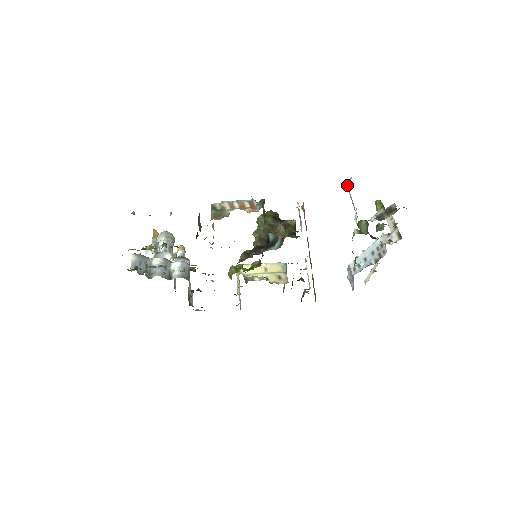
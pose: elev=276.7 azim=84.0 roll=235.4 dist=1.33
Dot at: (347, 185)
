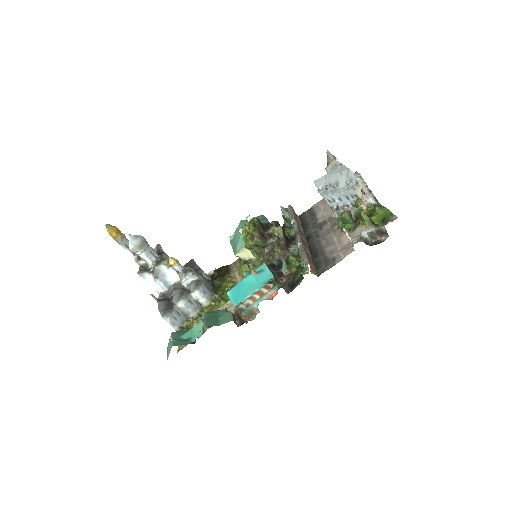
Dot at: occluded
